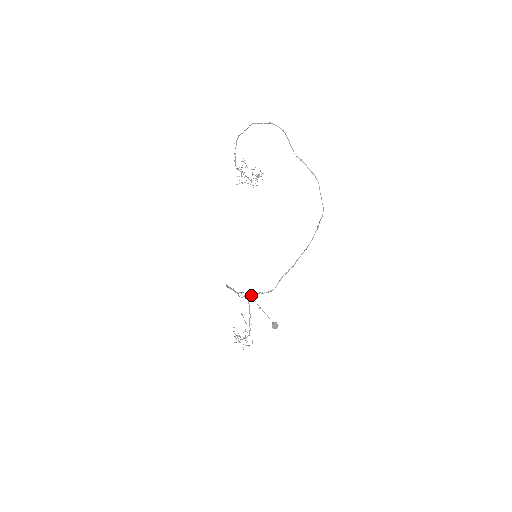
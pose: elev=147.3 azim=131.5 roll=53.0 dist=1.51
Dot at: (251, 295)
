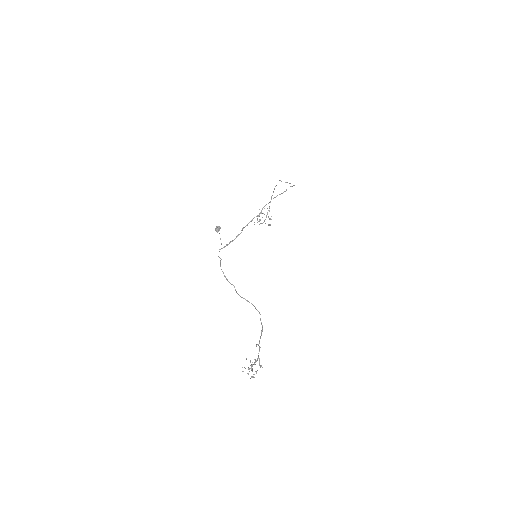
Dot at: (224, 247)
